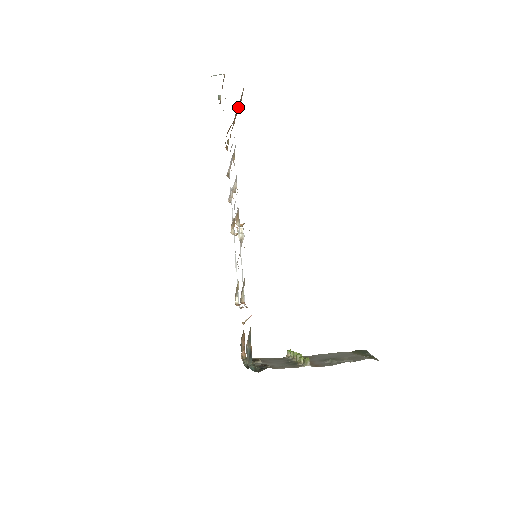
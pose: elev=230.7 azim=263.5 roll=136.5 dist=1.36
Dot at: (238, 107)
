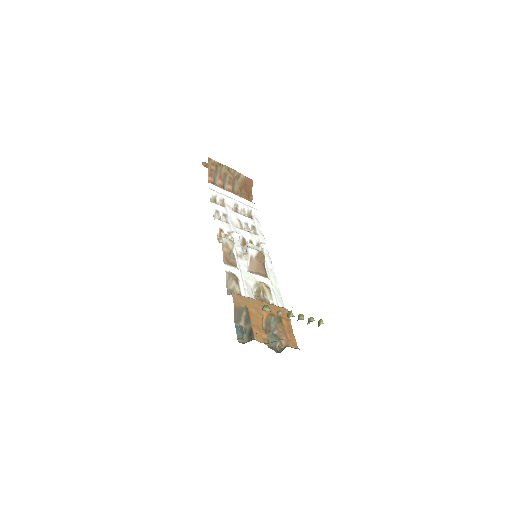
Dot at: (218, 171)
